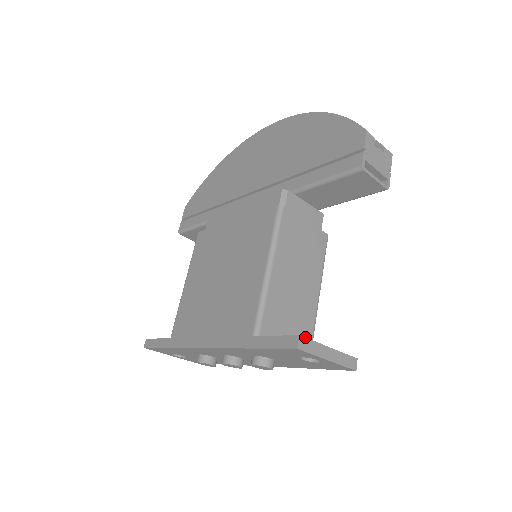
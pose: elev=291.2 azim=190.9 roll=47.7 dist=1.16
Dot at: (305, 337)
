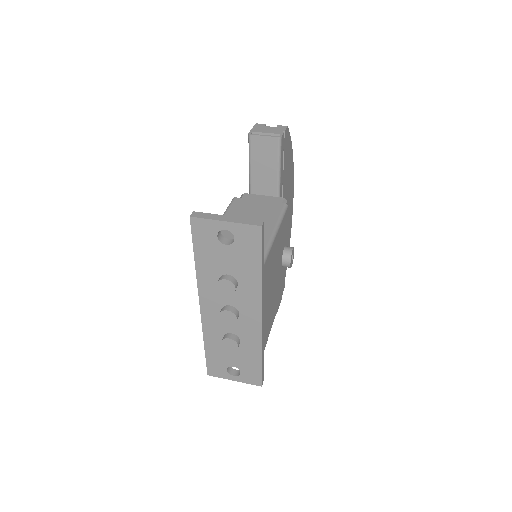
Dot at: (199, 212)
